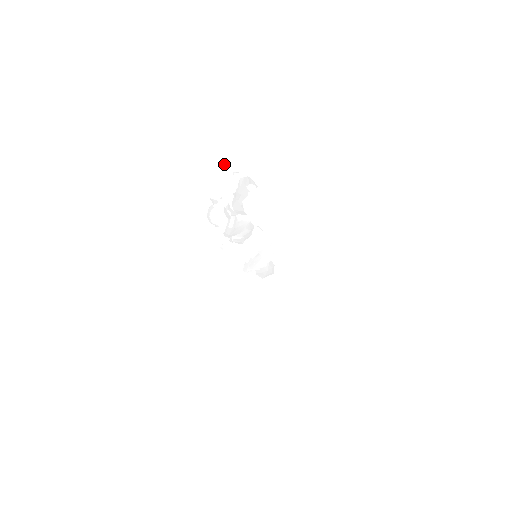
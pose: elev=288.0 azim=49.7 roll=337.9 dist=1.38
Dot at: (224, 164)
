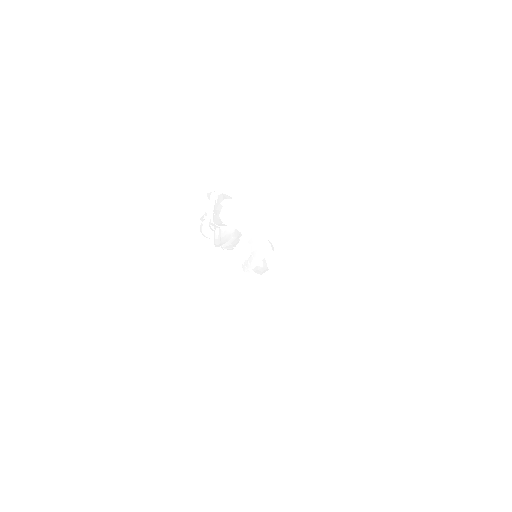
Dot at: (195, 189)
